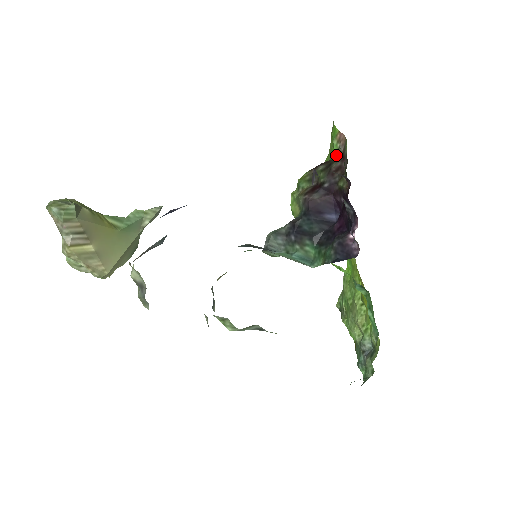
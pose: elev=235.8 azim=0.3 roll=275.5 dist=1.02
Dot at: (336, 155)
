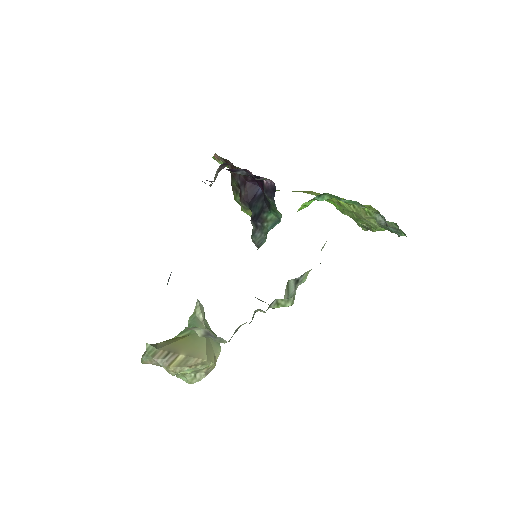
Dot at: (227, 166)
